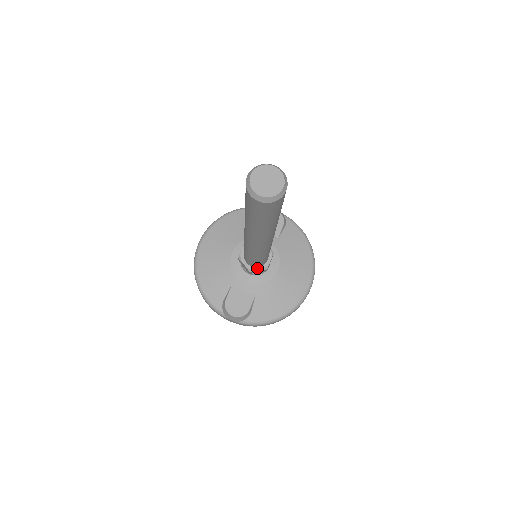
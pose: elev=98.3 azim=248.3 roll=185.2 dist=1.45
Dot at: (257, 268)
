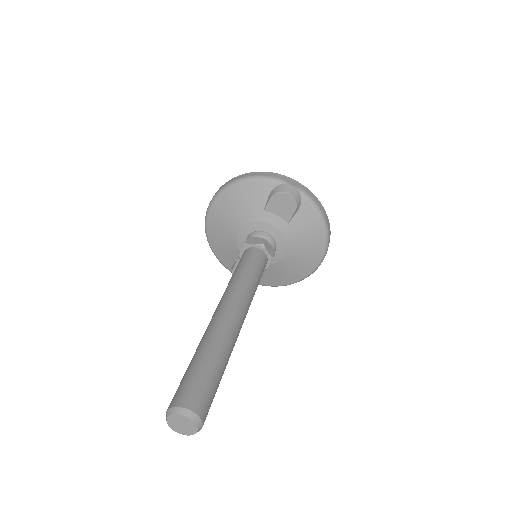
Dot at: occluded
